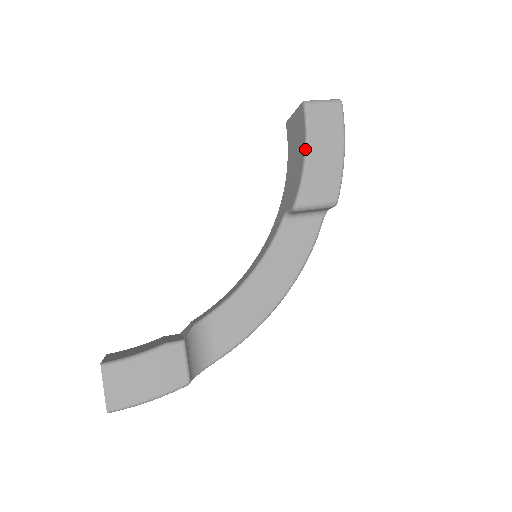
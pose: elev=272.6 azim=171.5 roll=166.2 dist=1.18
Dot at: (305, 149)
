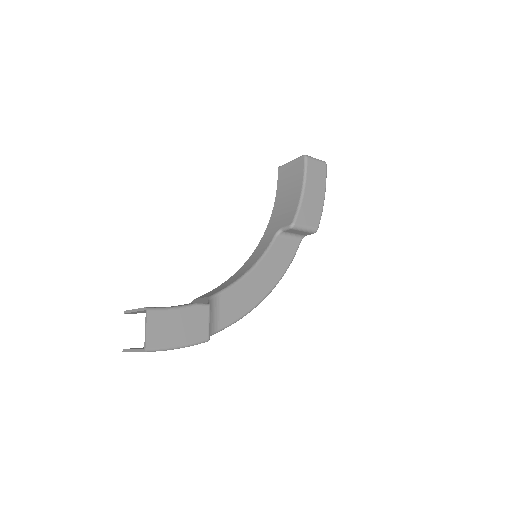
Dot at: (303, 187)
